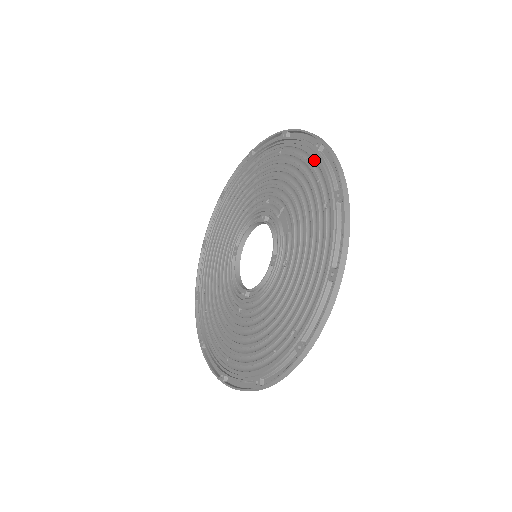
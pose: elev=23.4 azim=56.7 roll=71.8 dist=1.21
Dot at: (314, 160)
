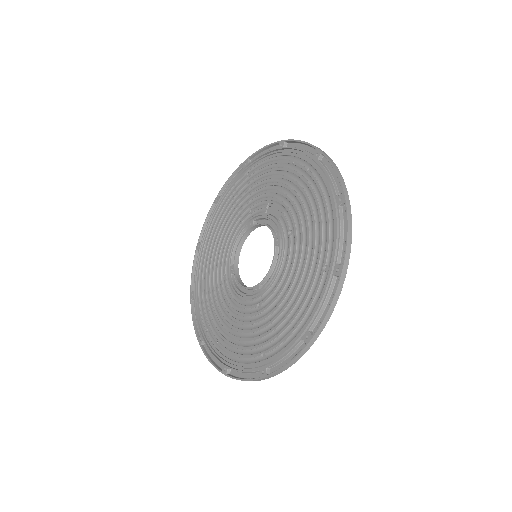
Dot at: (282, 156)
